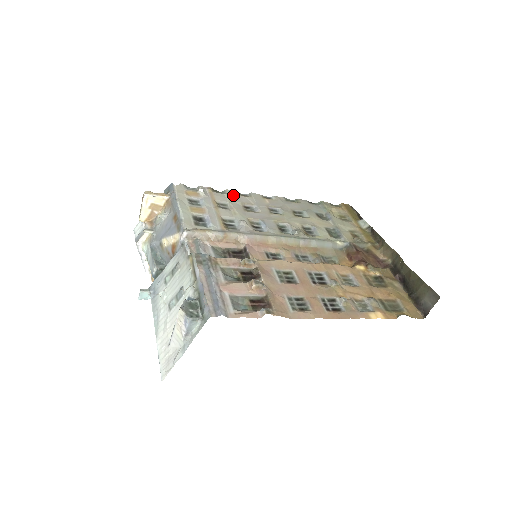
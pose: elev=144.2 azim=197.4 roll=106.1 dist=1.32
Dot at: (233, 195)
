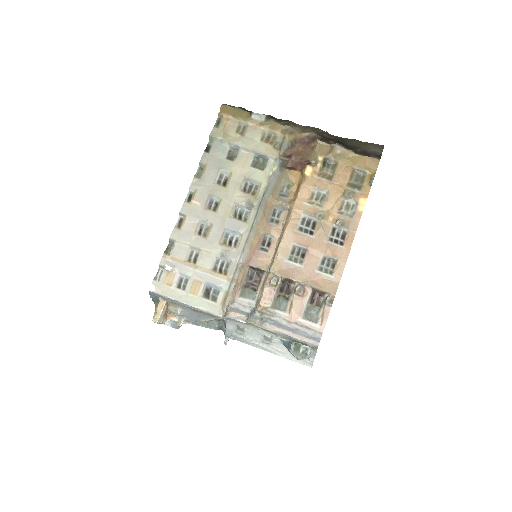
Dot at: (180, 236)
